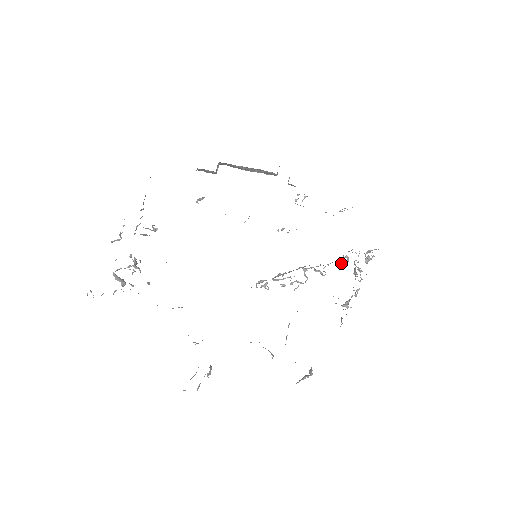
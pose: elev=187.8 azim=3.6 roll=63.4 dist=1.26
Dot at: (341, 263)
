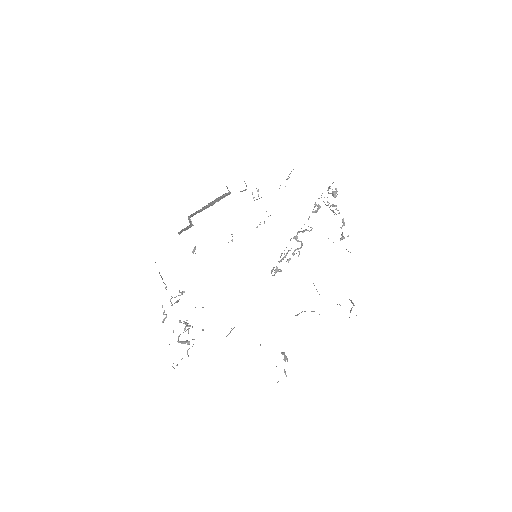
Dot at: (316, 212)
